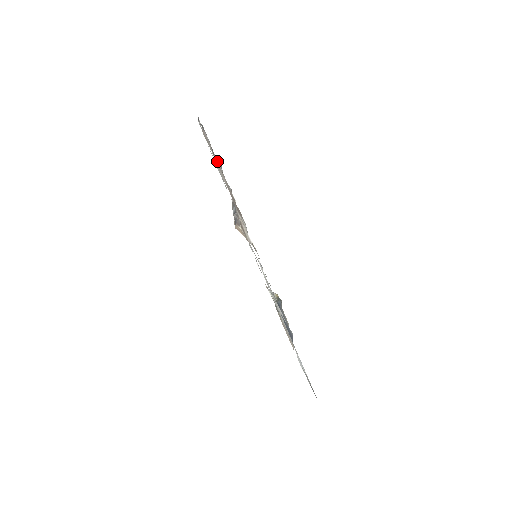
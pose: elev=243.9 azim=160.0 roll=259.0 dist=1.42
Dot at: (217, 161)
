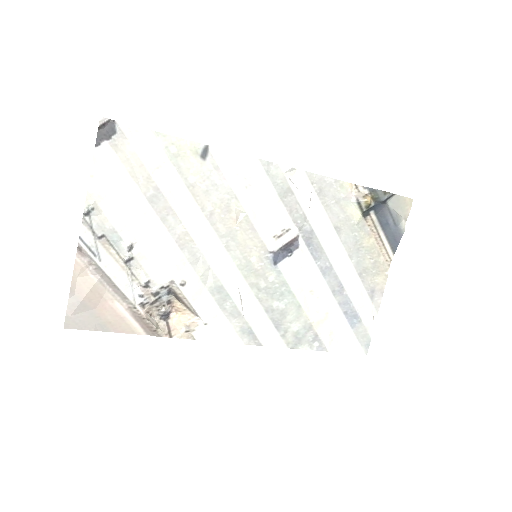
Dot at: (110, 282)
